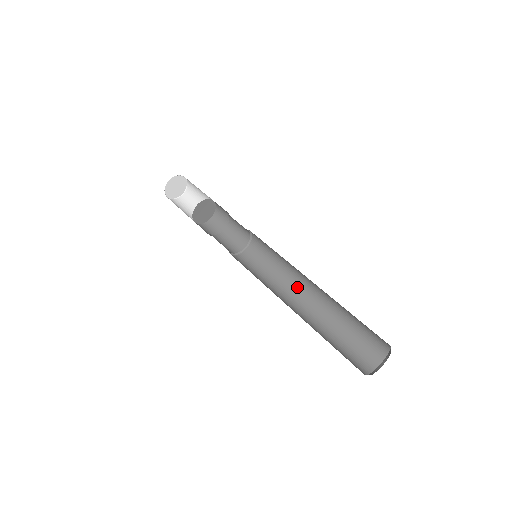
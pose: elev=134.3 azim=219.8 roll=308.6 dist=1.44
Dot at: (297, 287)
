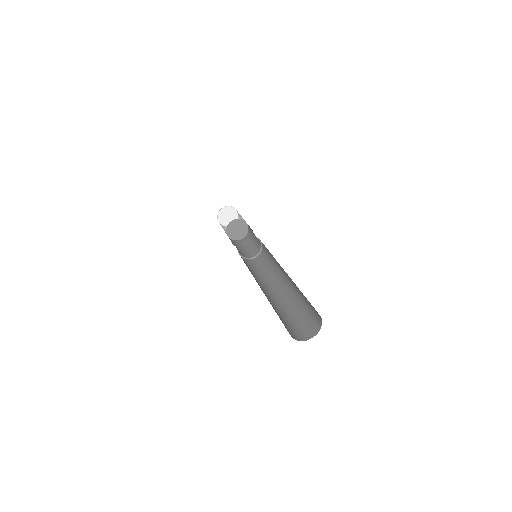
Dot at: (282, 274)
